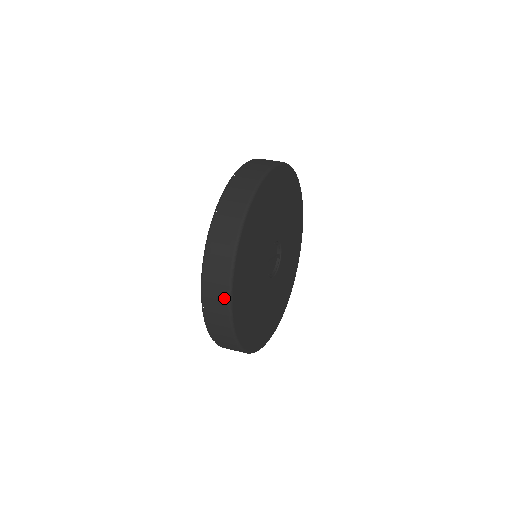
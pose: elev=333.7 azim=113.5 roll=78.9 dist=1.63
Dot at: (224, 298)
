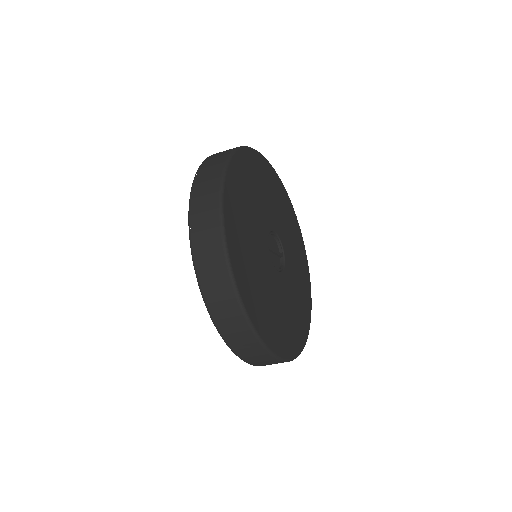
Dot at: (216, 237)
